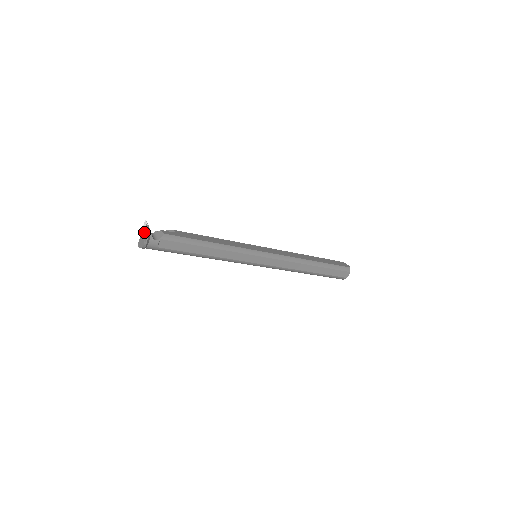
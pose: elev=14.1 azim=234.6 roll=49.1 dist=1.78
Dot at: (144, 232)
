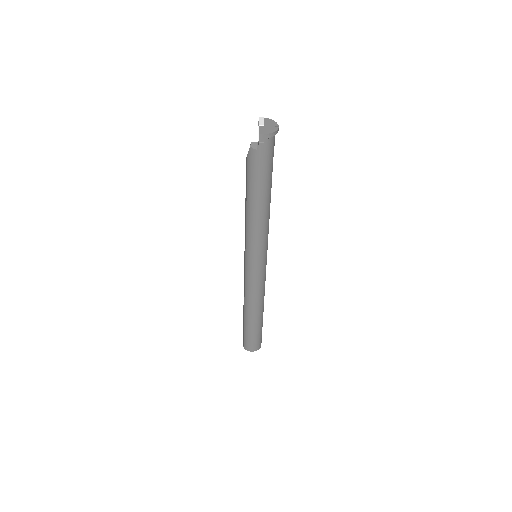
Dot at: (266, 123)
